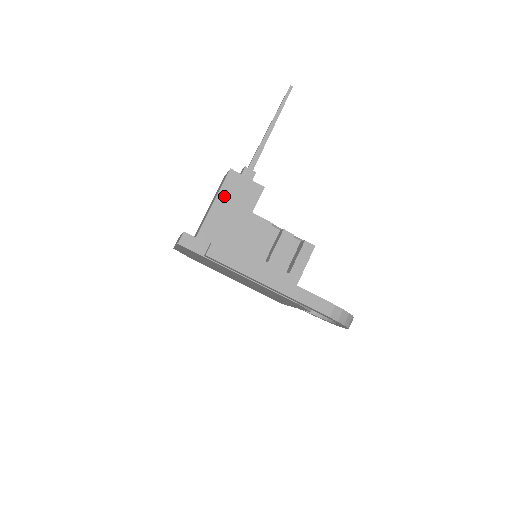
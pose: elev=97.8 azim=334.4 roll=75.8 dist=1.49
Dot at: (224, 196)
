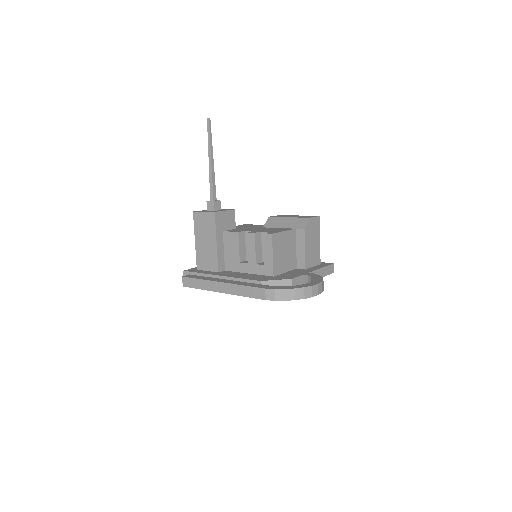
Dot at: (198, 233)
